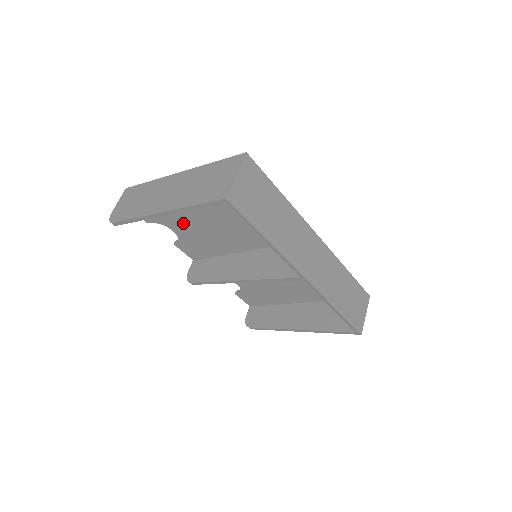
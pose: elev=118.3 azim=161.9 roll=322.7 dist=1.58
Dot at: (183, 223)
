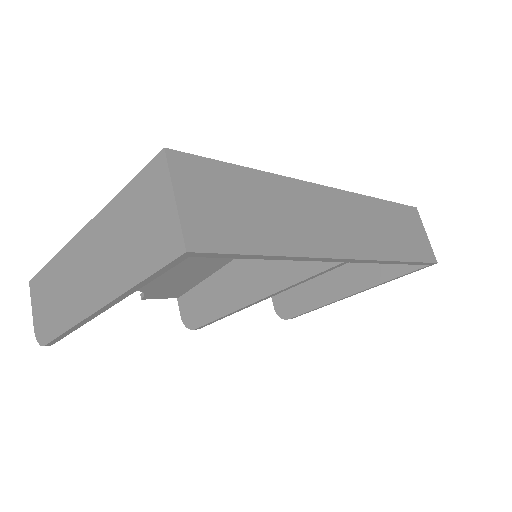
Dot at: occluded
